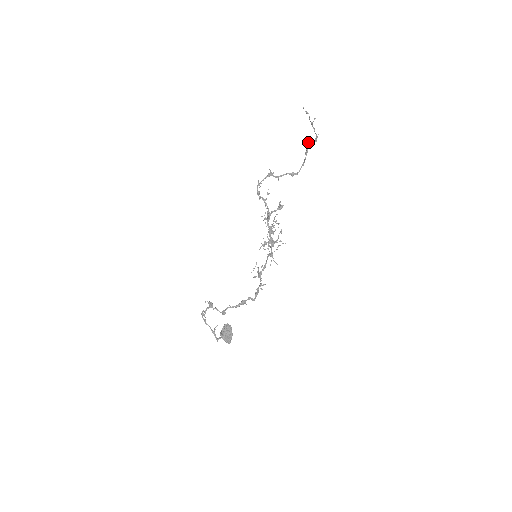
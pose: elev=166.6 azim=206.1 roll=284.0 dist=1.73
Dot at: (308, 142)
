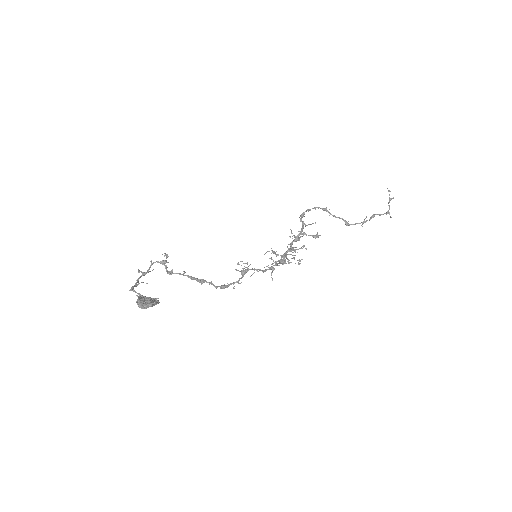
Dot at: (378, 214)
